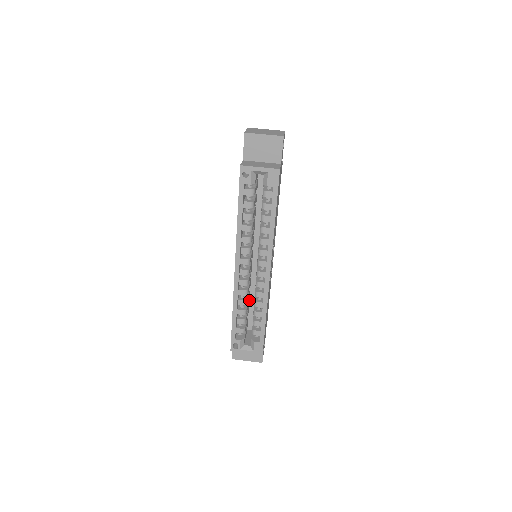
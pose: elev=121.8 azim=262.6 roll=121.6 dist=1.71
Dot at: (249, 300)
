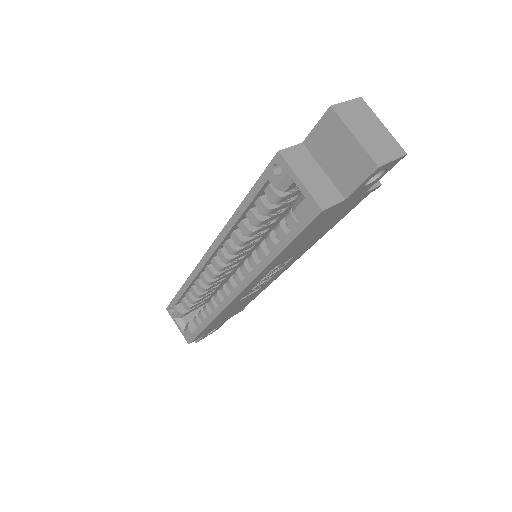
Dot at: (224, 283)
